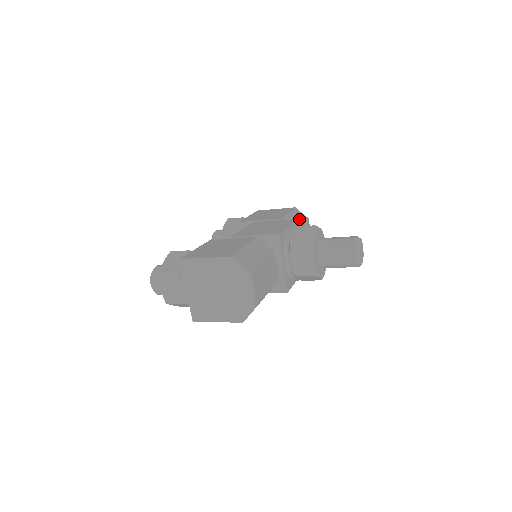
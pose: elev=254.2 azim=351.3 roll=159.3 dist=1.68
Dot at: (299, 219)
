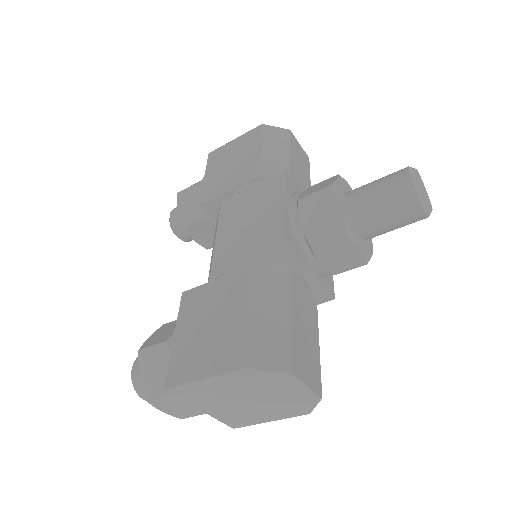
Dot at: (280, 147)
